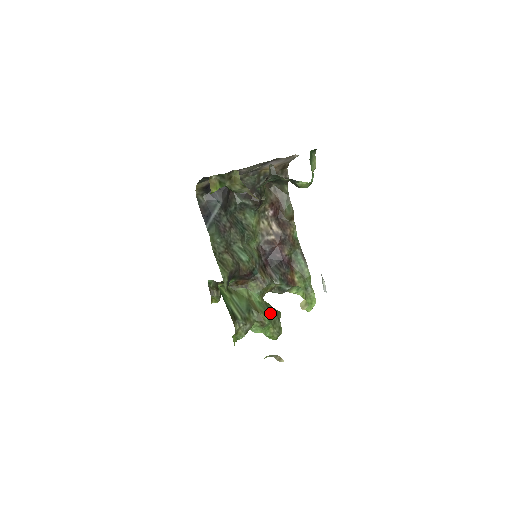
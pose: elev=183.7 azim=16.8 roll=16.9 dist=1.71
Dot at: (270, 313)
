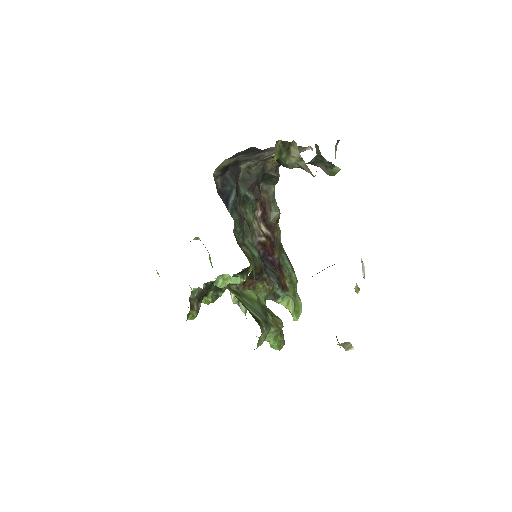
Dot at: occluded
